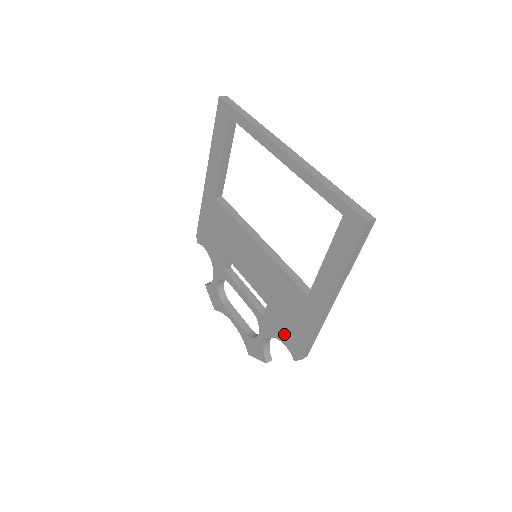
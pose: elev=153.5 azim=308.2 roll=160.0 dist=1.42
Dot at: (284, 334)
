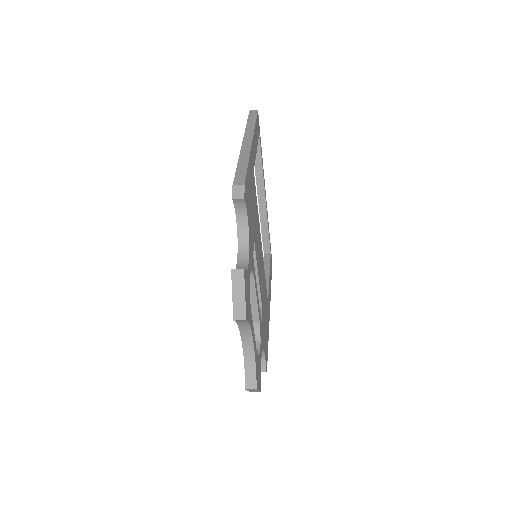
Dot at: occluded
